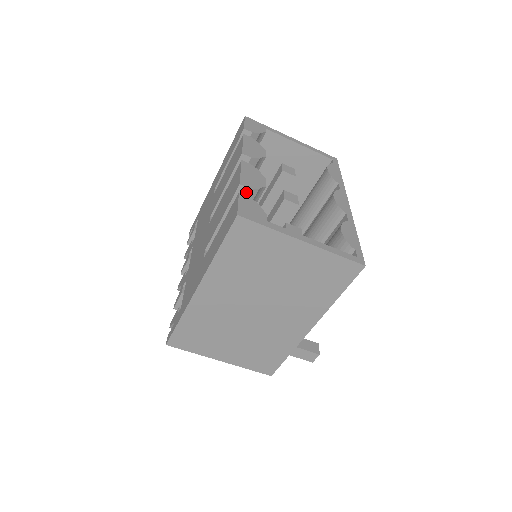
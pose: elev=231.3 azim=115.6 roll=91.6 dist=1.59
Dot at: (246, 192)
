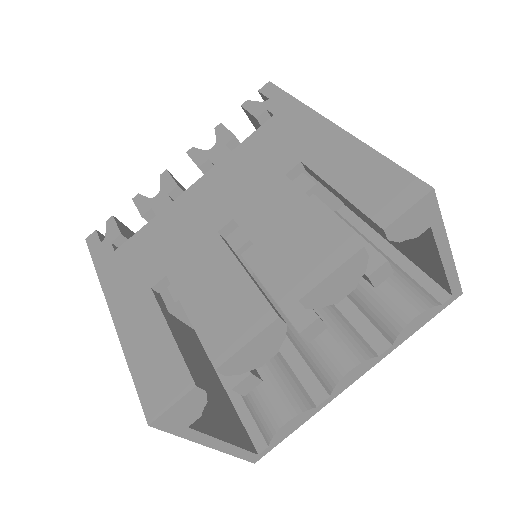
Dot at: occluded
